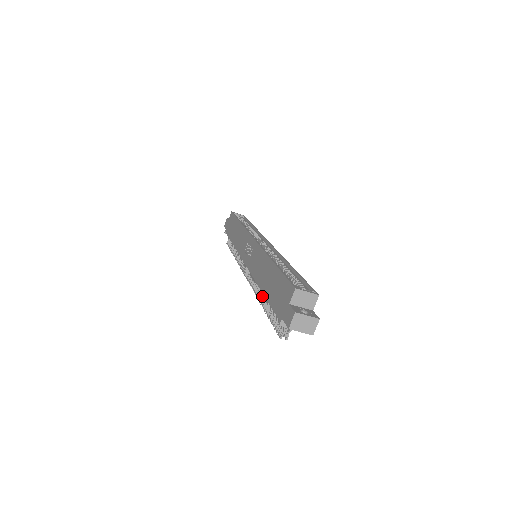
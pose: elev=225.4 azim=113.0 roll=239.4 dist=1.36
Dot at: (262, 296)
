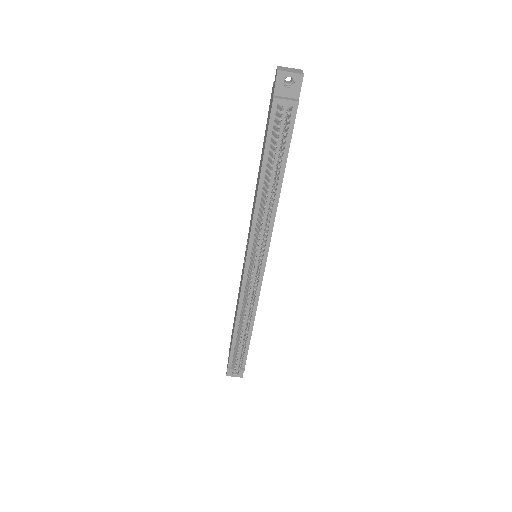
Dot at: (265, 199)
